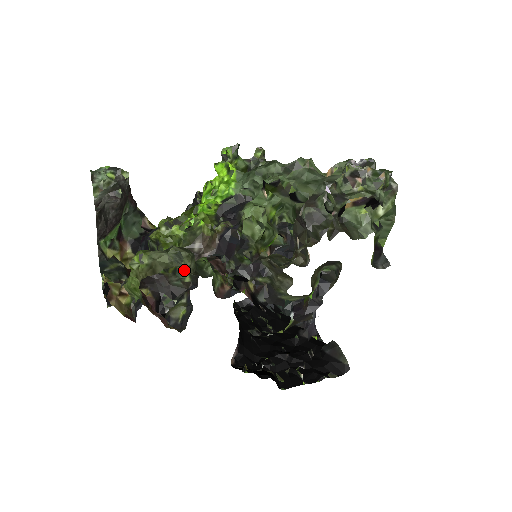
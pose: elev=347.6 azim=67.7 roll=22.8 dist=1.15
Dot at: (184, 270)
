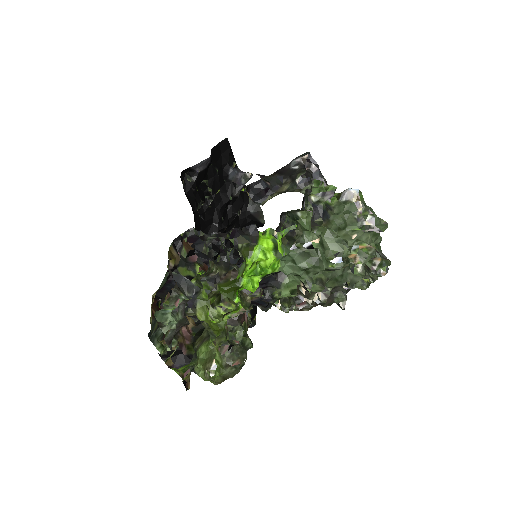
Dot at: occluded
